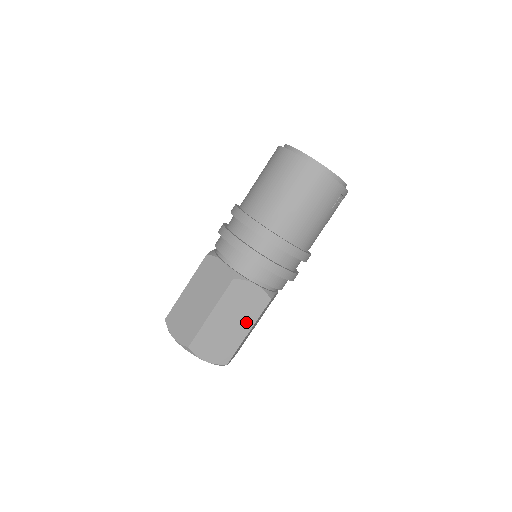
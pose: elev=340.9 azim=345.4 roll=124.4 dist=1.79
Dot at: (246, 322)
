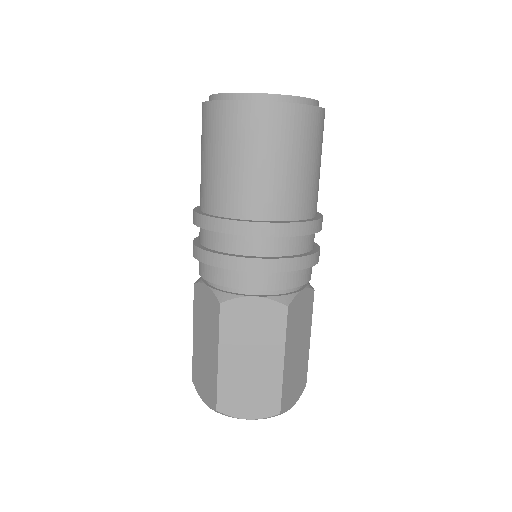
Dot at: (306, 333)
